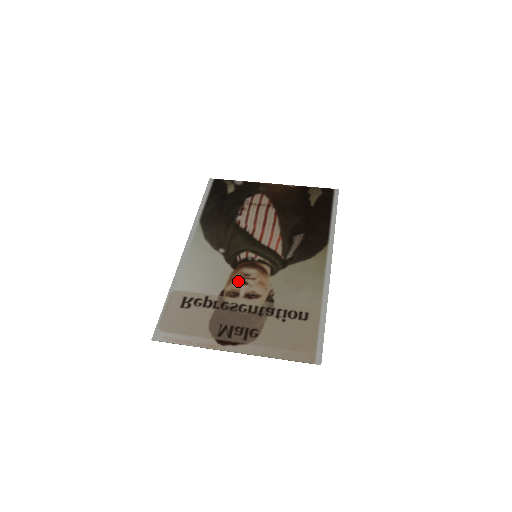
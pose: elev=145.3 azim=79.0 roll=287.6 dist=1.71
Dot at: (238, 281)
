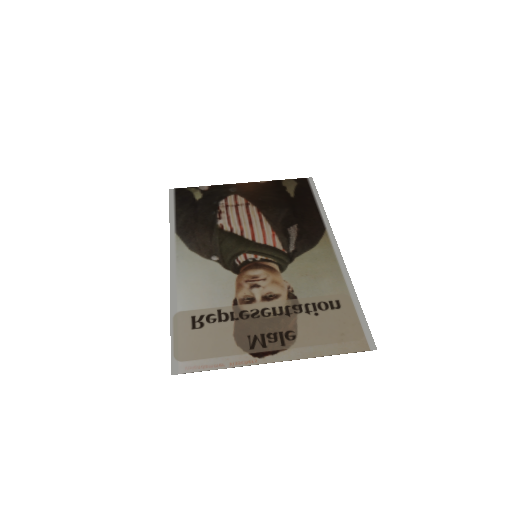
Dot at: (248, 285)
